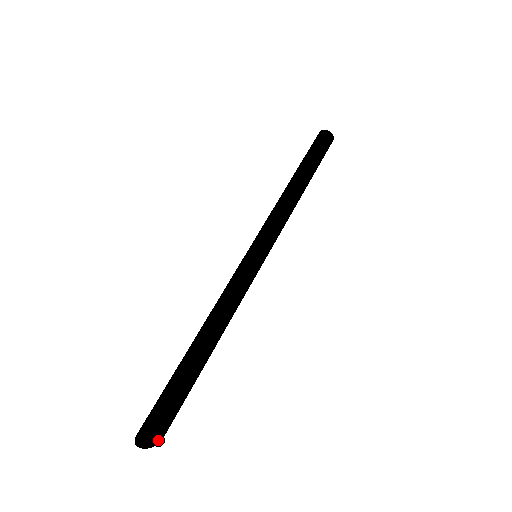
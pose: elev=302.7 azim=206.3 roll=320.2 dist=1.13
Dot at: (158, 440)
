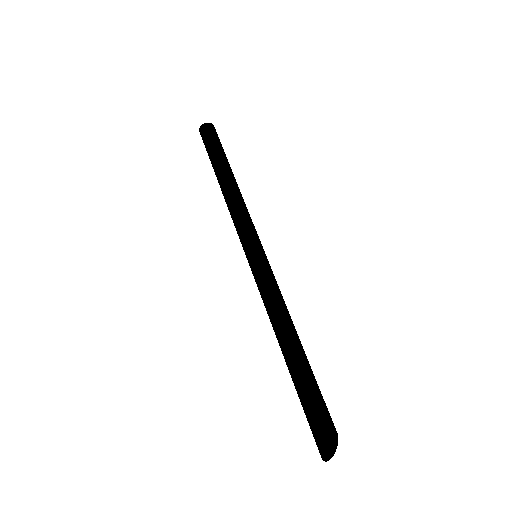
Dot at: (336, 442)
